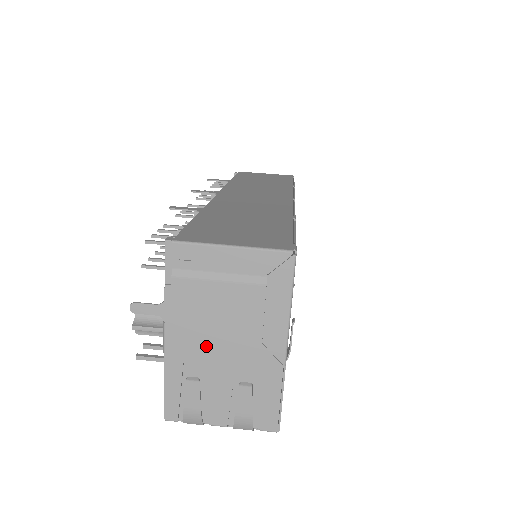
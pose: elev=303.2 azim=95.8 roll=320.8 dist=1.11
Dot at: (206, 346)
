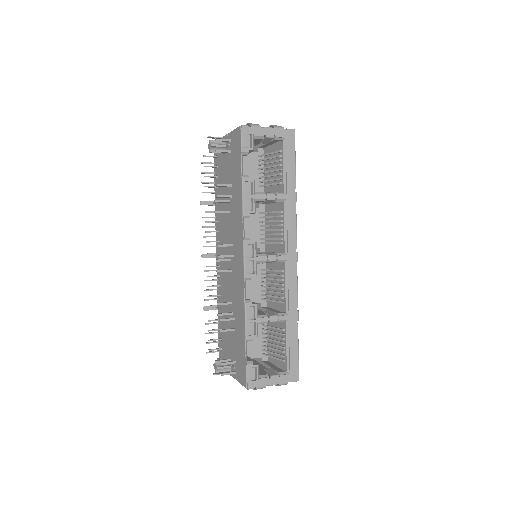
Dot at: occluded
